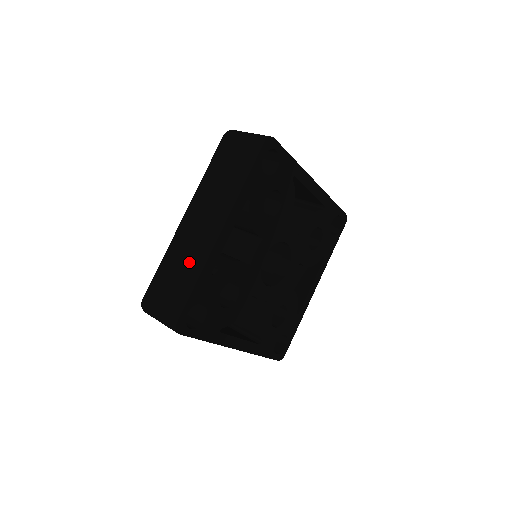
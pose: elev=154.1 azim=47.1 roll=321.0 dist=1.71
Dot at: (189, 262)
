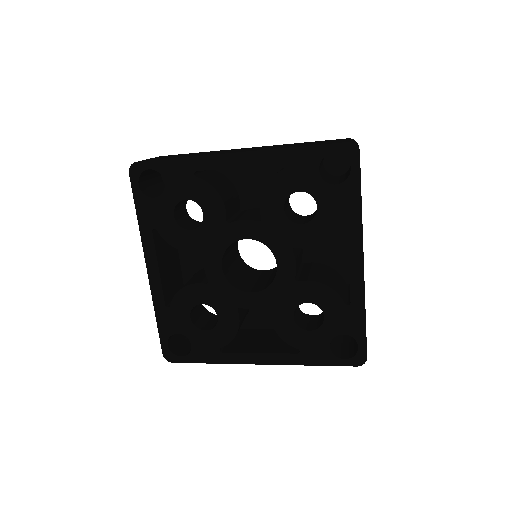
Dot at: occluded
